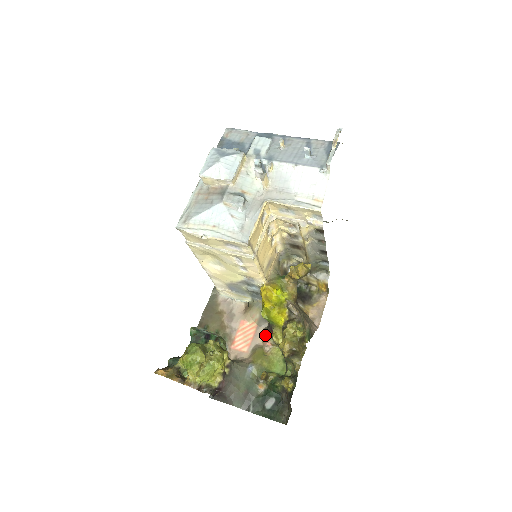
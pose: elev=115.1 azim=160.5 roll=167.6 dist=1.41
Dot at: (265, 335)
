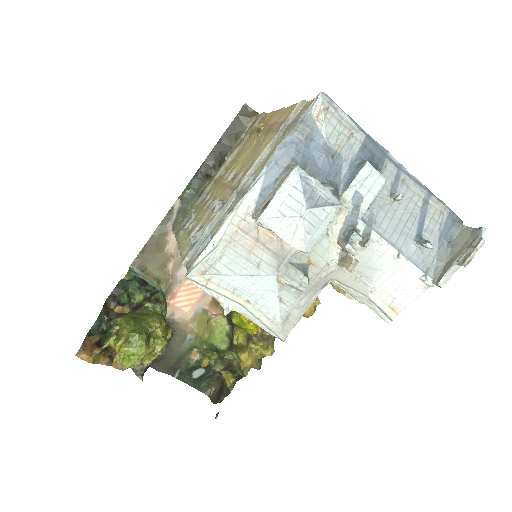
Dot at: (215, 302)
